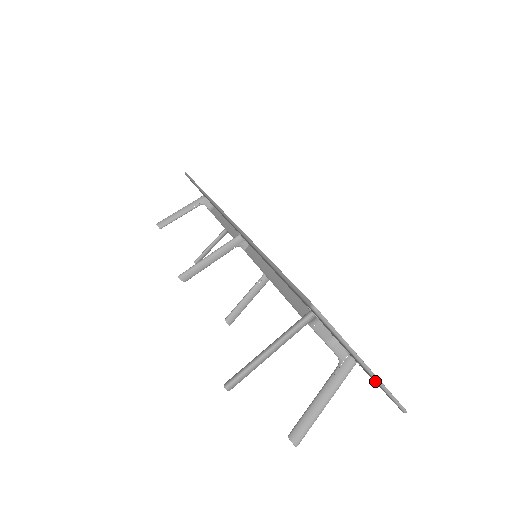
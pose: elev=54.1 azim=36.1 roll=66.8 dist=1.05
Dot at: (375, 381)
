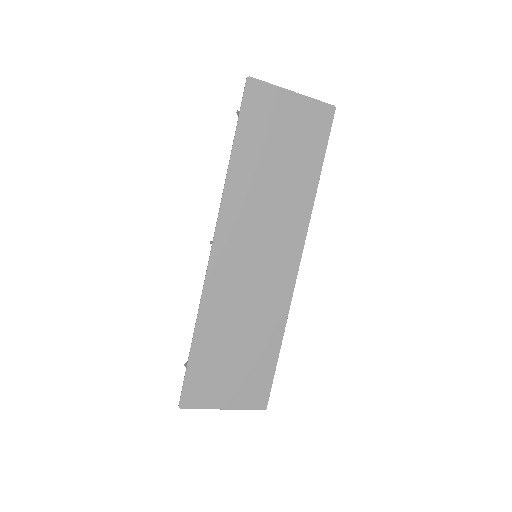
Dot at: (239, 405)
